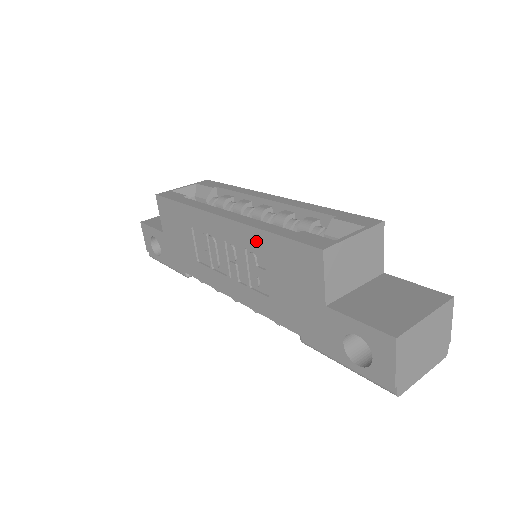
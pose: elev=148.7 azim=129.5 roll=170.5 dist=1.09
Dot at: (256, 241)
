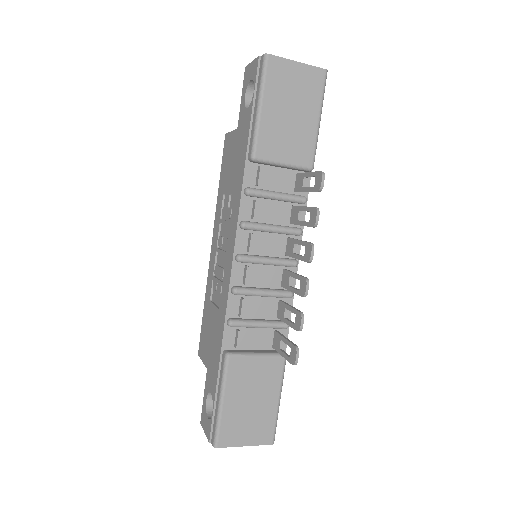
Dot at: (219, 203)
